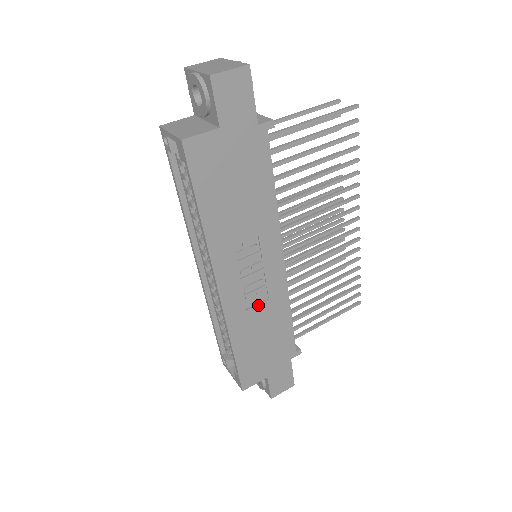
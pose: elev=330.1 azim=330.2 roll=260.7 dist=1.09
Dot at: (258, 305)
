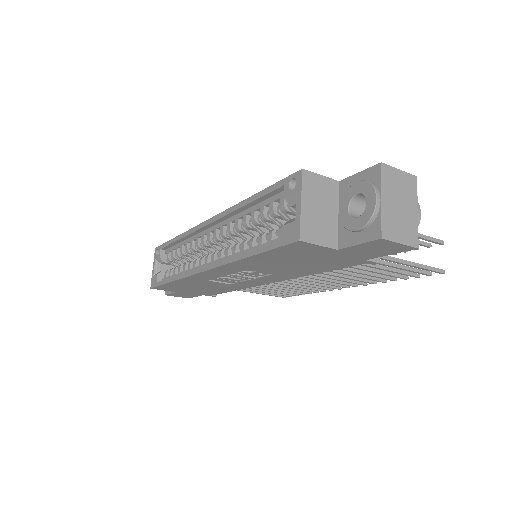
Dot at: (219, 282)
